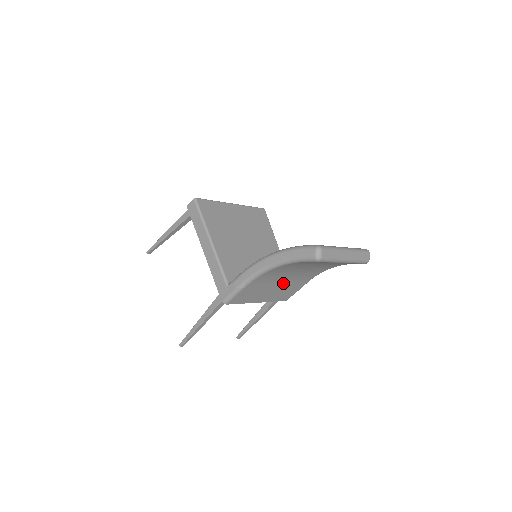
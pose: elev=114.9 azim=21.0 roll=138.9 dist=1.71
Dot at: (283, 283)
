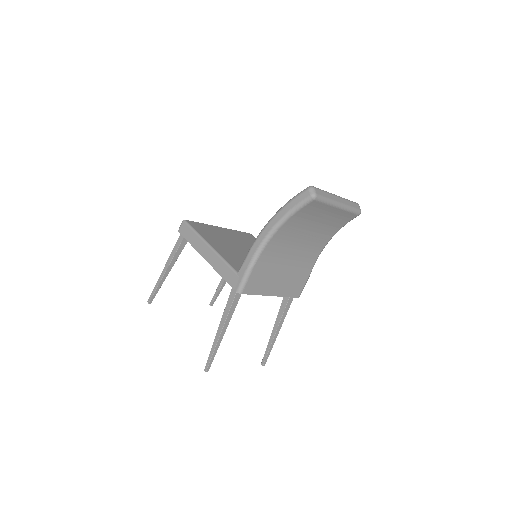
Dot at: (290, 265)
